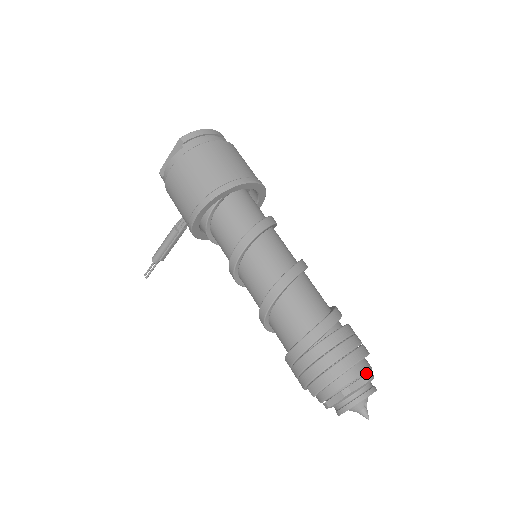
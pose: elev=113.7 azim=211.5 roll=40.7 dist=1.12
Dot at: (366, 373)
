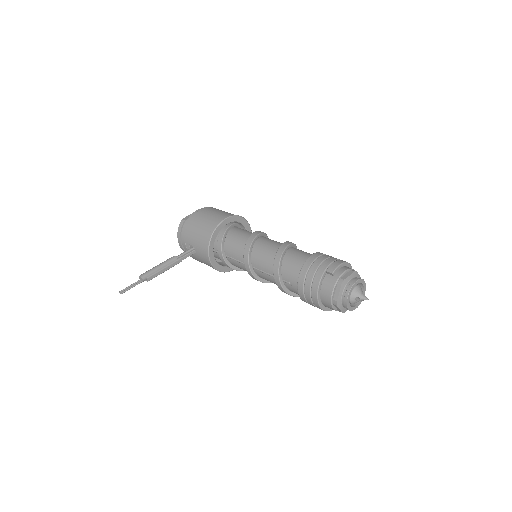
Dot at: occluded
